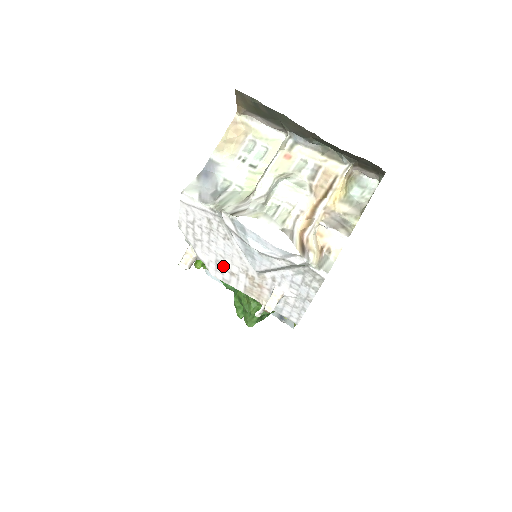
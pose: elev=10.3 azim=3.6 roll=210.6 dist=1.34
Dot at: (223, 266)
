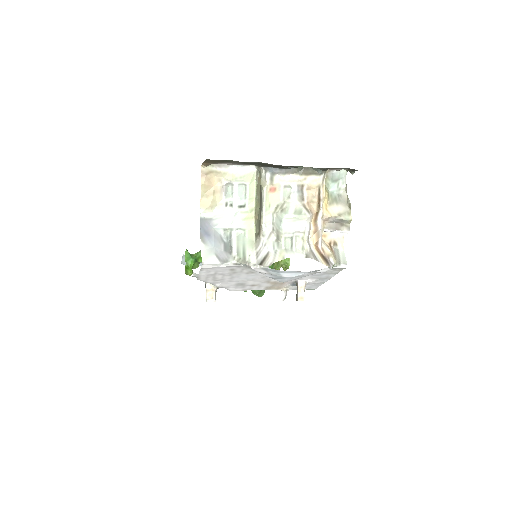
Dot at: (244, 284)
